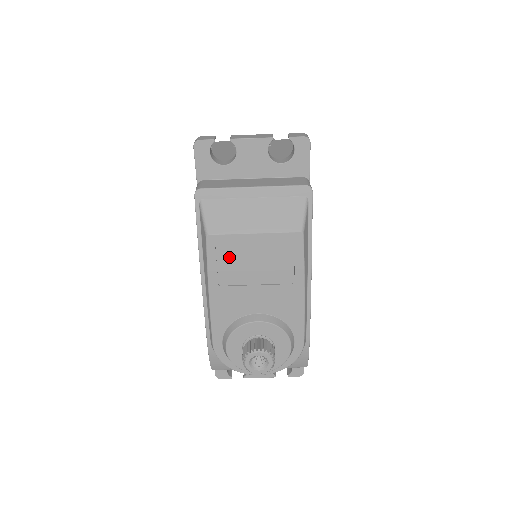
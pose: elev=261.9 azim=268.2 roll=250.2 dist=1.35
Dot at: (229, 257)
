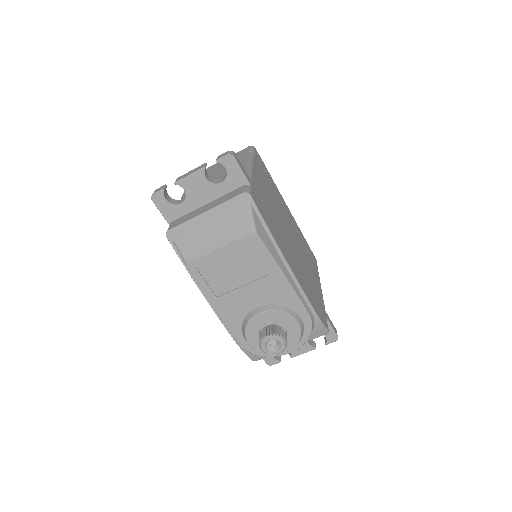
Dot at: (212, 273)
